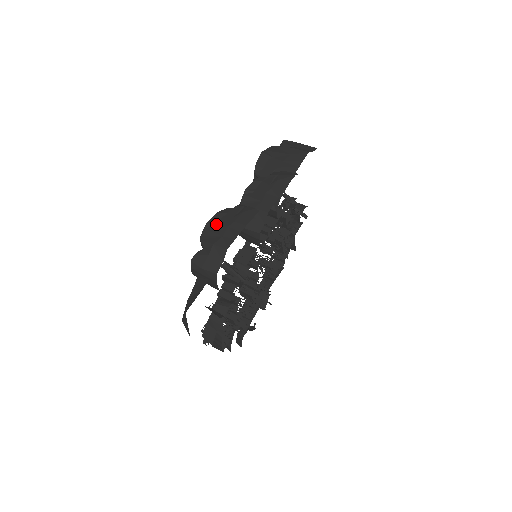
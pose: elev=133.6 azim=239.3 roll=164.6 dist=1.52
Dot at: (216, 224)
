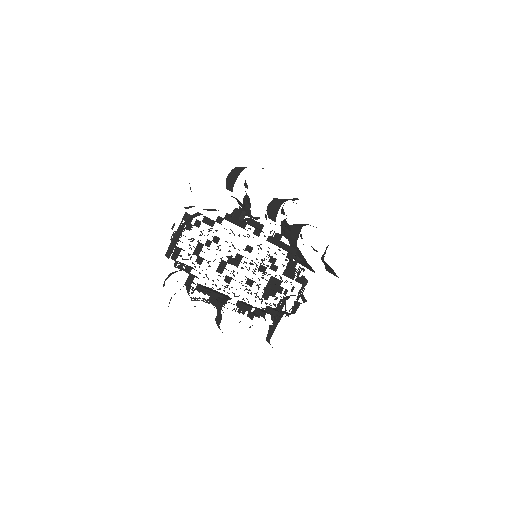
Dot at: occluded
